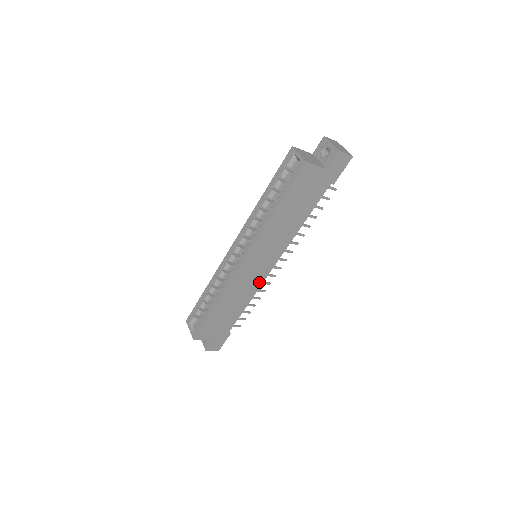
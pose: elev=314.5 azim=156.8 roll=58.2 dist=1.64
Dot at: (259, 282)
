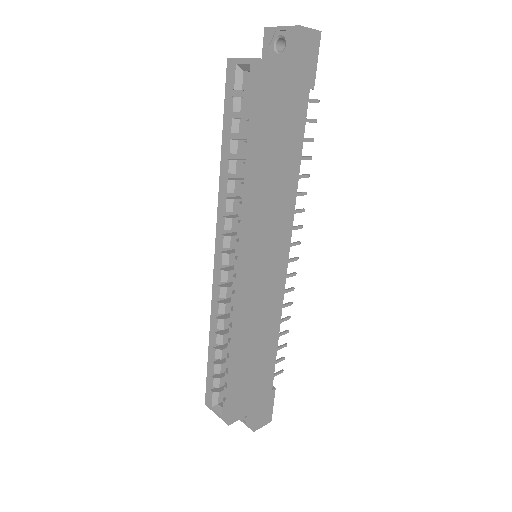
Dot at: (279, 292)
